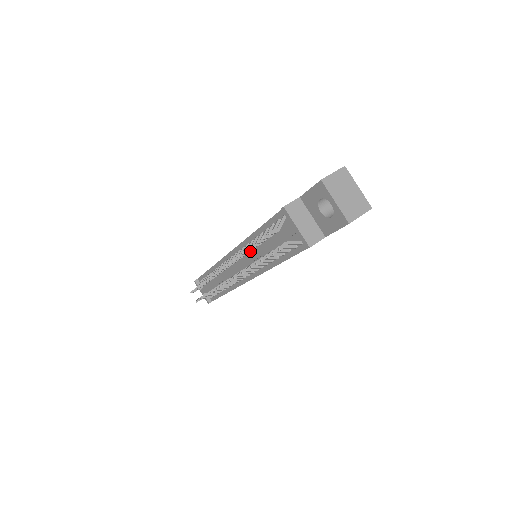
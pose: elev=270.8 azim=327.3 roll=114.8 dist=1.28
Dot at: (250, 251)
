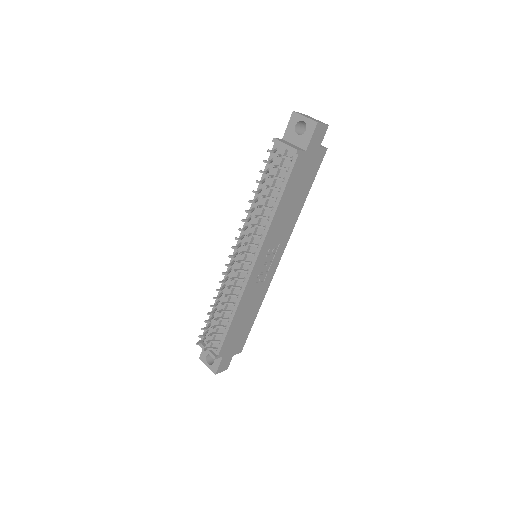
Dot at: (254, 201)
